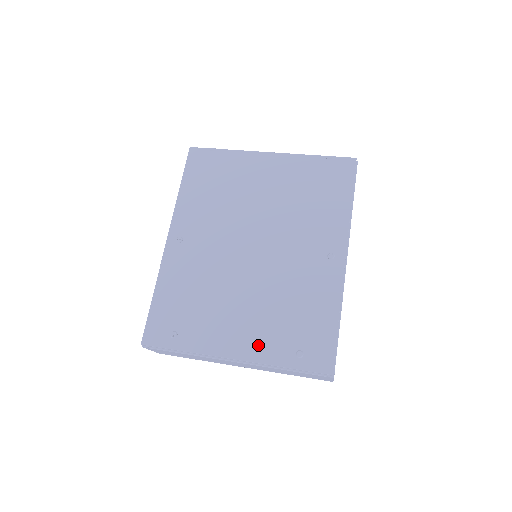
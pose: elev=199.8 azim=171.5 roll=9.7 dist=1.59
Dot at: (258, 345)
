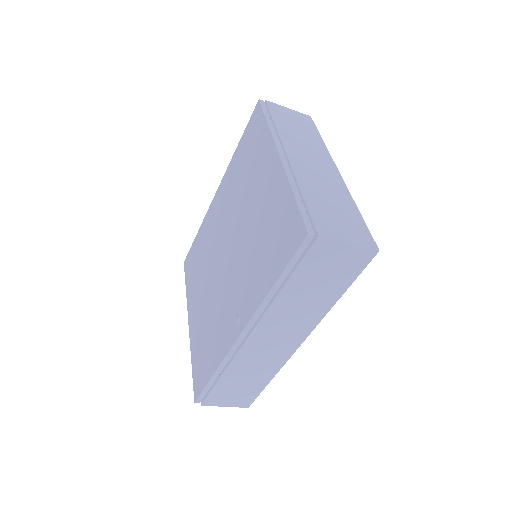
Dot at: (194, 331)
